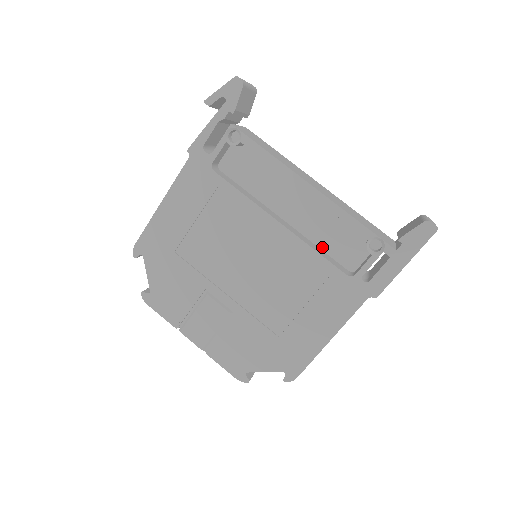
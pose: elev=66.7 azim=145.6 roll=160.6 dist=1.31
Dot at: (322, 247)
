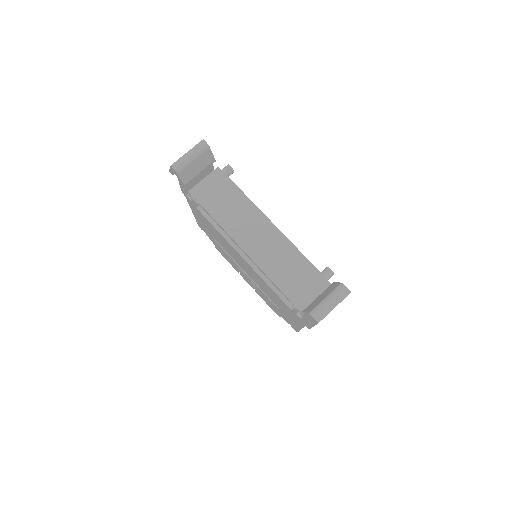
Dot at: occluded
